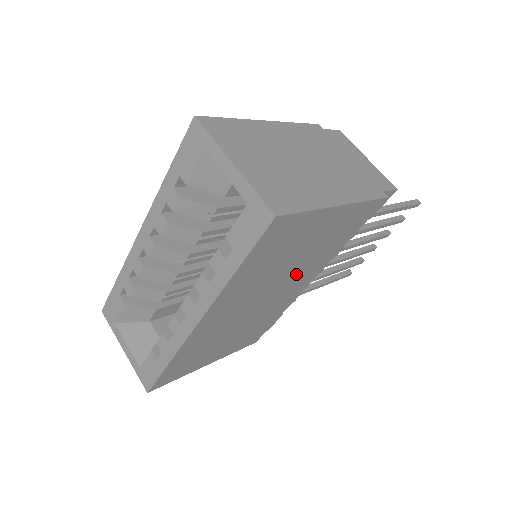
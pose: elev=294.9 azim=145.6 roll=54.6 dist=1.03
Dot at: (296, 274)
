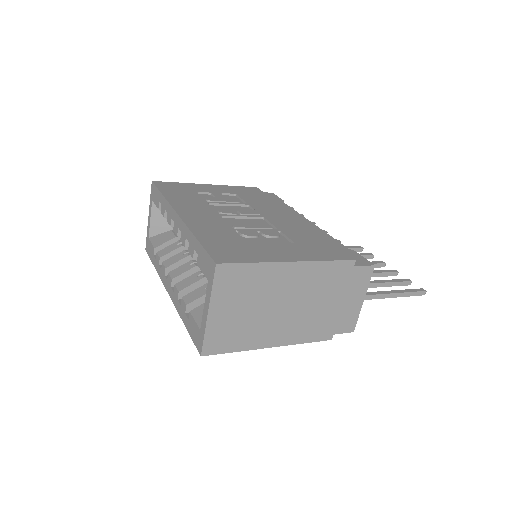
Dot at: occluded
